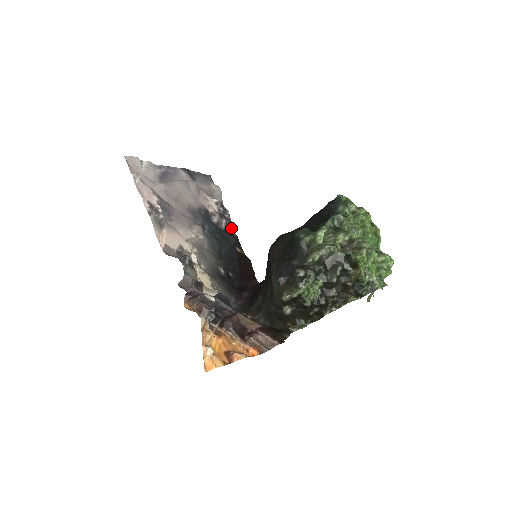
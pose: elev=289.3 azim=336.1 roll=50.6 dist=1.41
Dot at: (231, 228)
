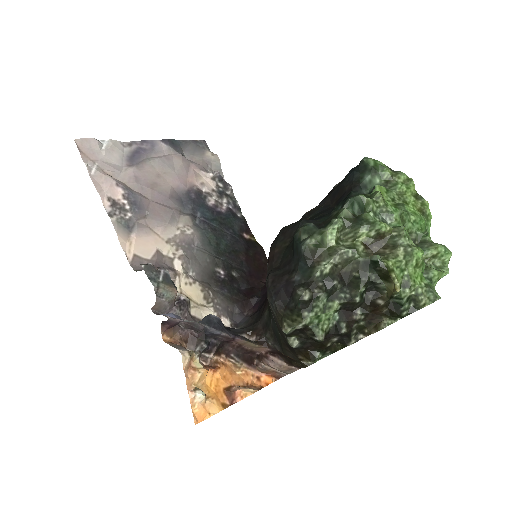
Dot at: (235, 208)
